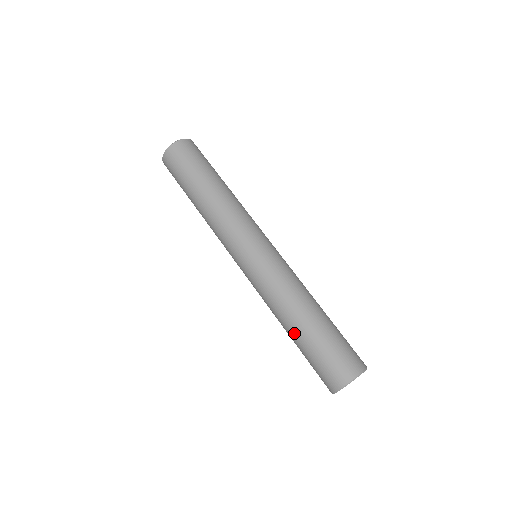
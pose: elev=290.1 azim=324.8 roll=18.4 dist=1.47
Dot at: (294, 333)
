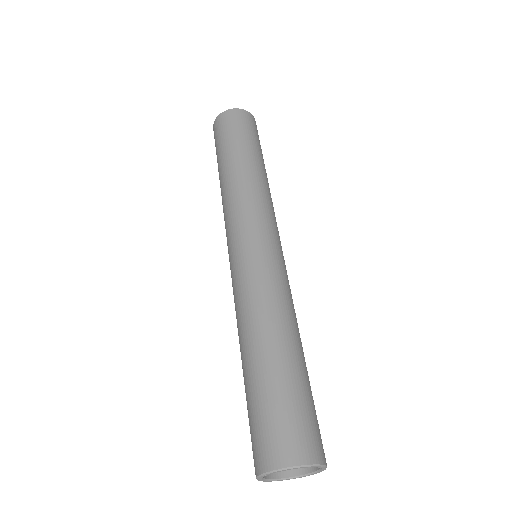
Dot at: (254, 358)
